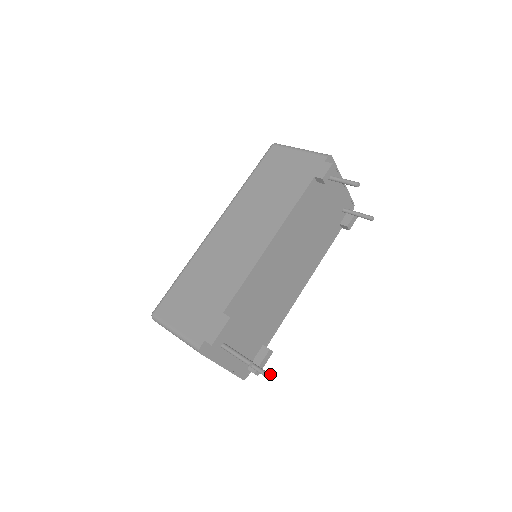
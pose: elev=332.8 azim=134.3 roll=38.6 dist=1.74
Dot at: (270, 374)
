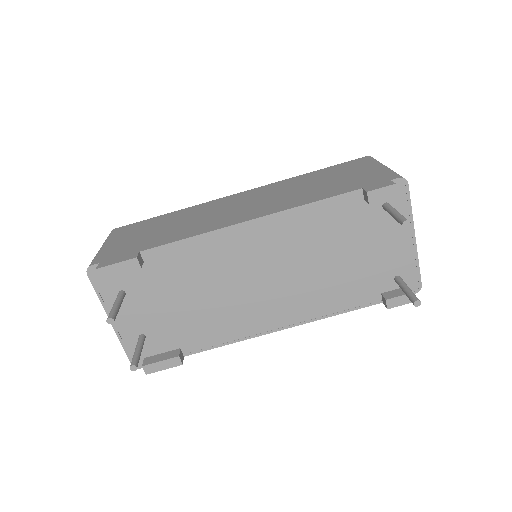
Dot at: (136, 366)
